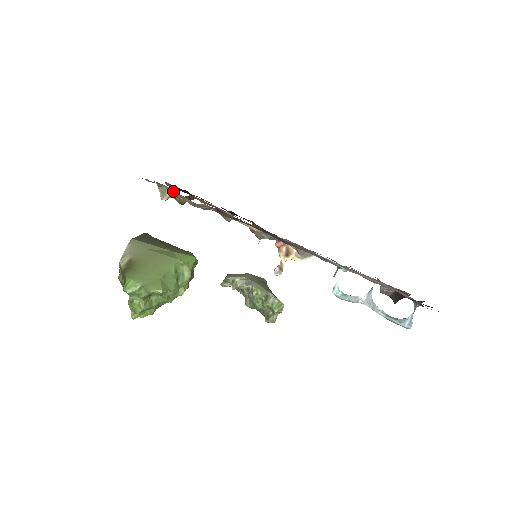
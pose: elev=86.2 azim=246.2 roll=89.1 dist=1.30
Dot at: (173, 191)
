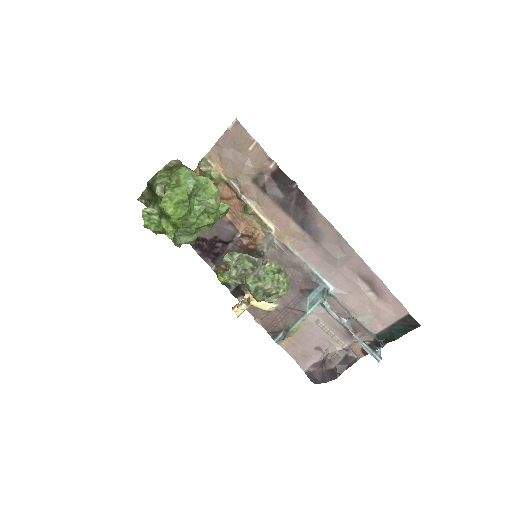
Dot at: (234, 154)
